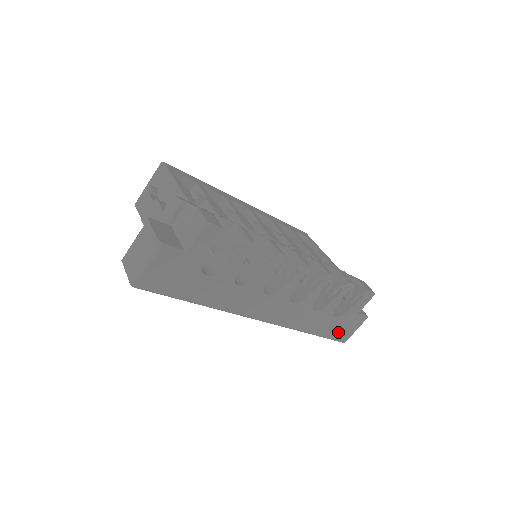
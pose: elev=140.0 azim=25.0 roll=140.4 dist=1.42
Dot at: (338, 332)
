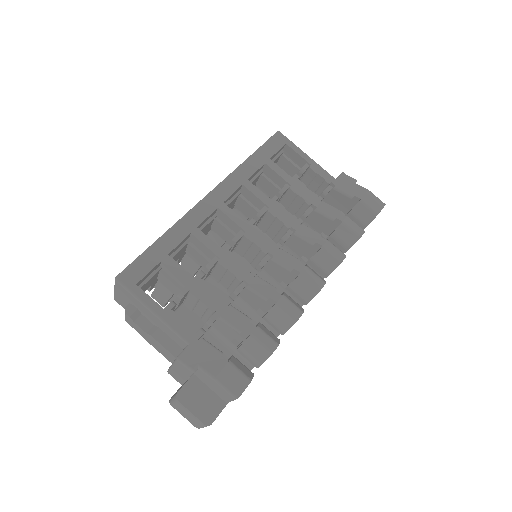
Dot at: occluded
